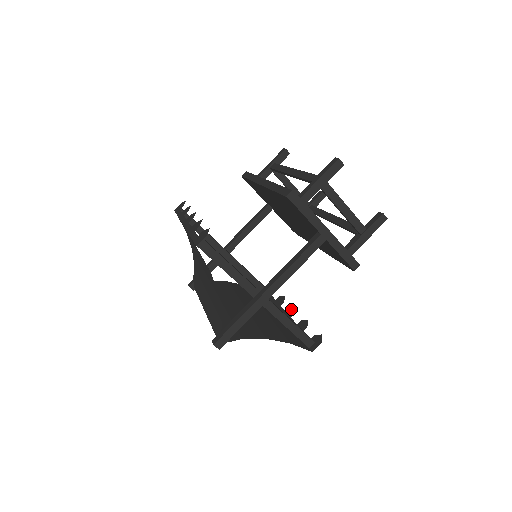
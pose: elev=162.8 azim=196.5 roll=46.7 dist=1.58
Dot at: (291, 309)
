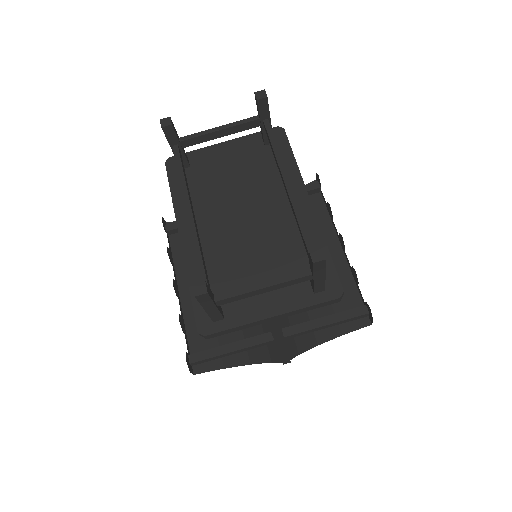
Dot at: (340, 237)
